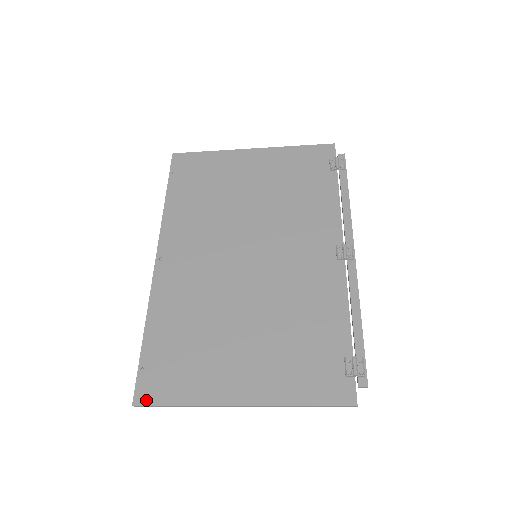
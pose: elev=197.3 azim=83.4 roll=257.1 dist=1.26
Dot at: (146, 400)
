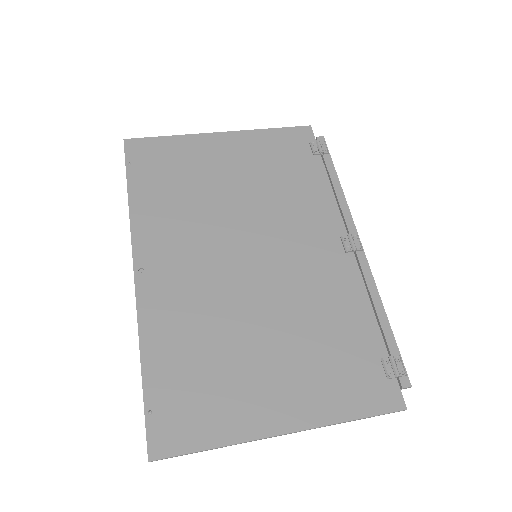
Dot at: (165, 451)
